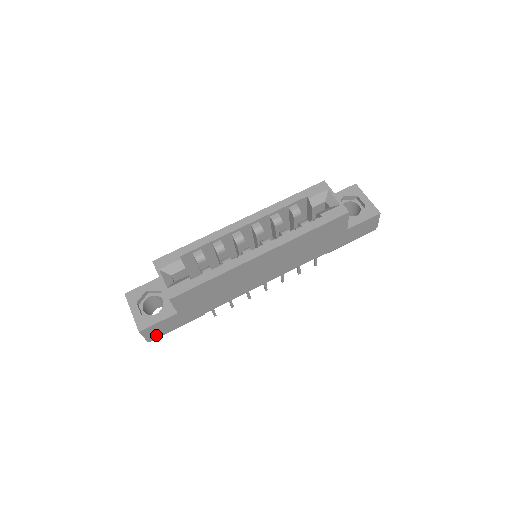
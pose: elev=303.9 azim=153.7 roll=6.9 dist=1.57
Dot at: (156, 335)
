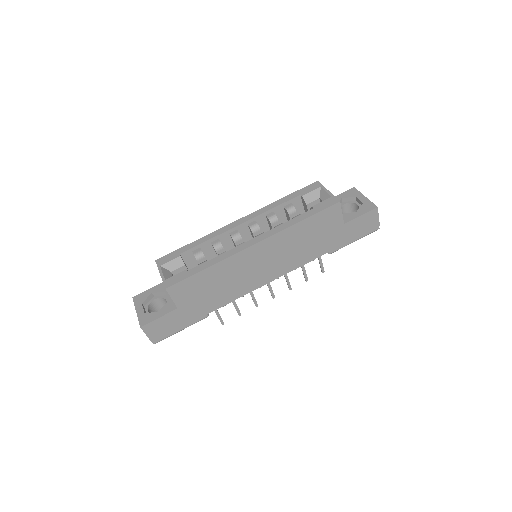
Dot at: (159, 335)
